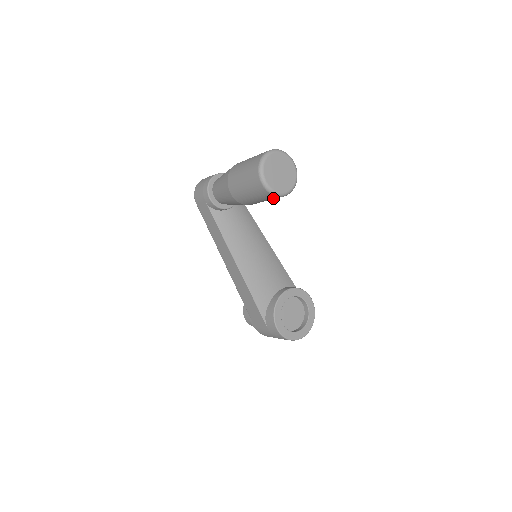
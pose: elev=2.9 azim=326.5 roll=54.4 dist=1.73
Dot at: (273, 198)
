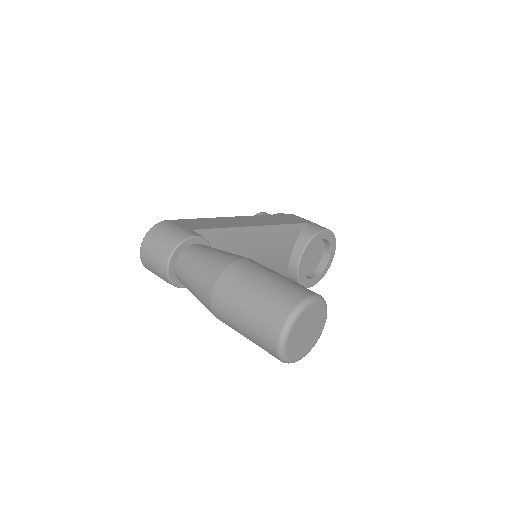
Dot at: occluded
